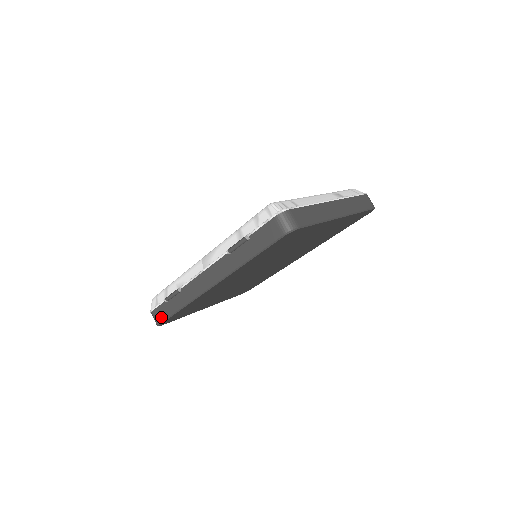
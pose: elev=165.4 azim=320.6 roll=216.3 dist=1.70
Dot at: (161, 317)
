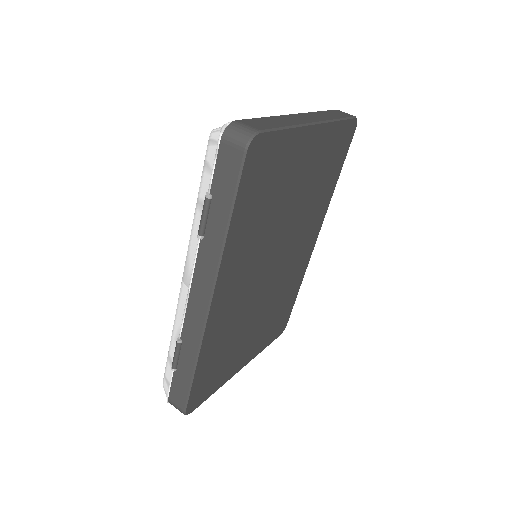
Dot at: (181, 398)
